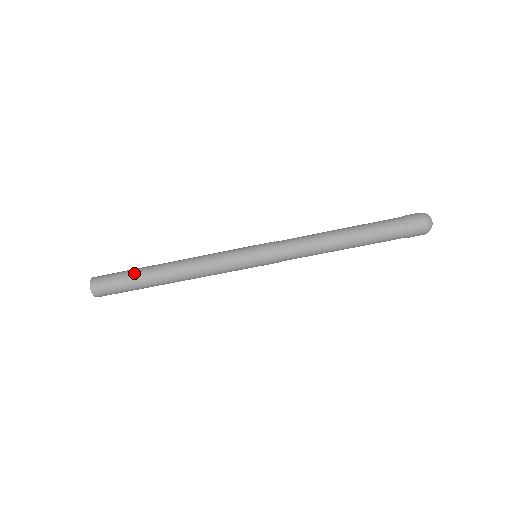
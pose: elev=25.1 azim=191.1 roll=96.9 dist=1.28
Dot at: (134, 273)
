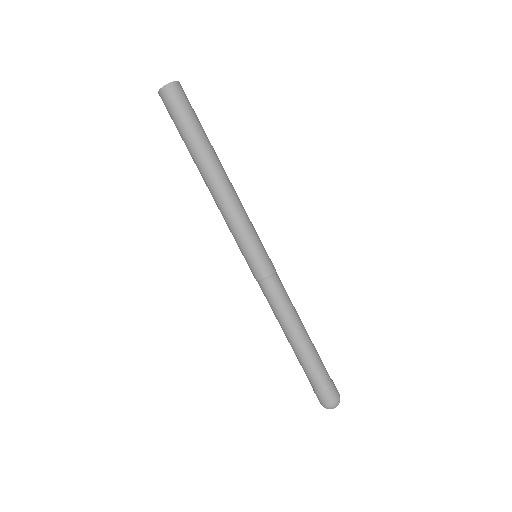
Dot at: (203, 130)
